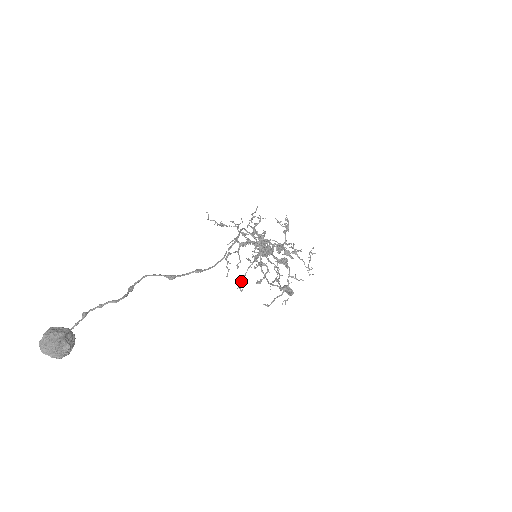
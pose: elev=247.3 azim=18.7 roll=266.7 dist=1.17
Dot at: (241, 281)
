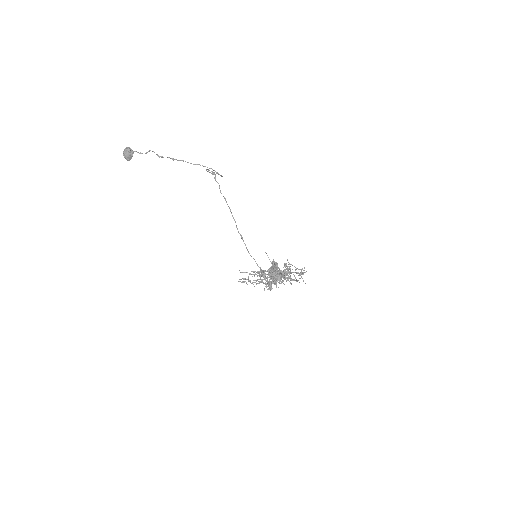
Dot at: (246, 283)
